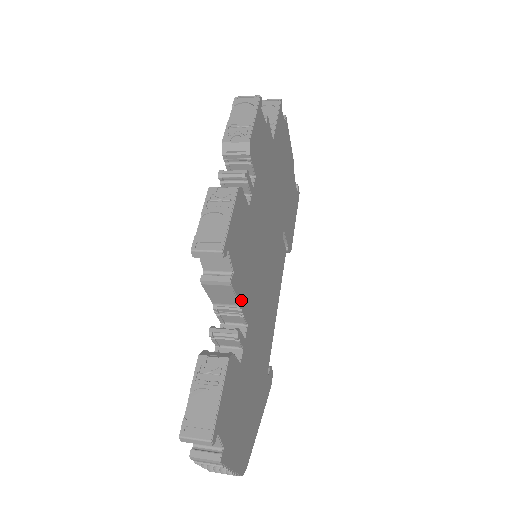
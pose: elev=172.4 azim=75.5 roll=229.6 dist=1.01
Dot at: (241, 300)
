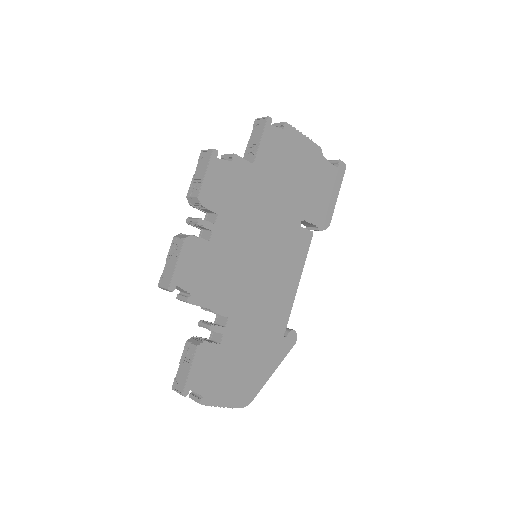
Dot at: (211, 306)
